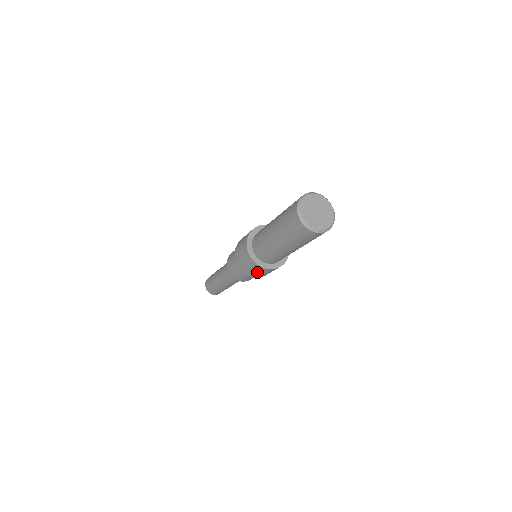
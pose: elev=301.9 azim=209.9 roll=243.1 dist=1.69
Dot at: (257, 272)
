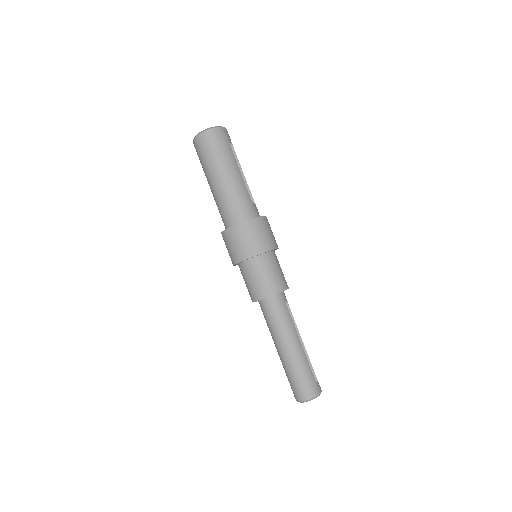
Dot at: (252, 238)
